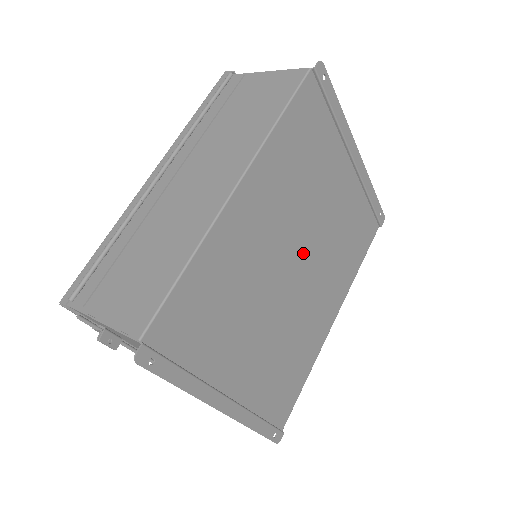
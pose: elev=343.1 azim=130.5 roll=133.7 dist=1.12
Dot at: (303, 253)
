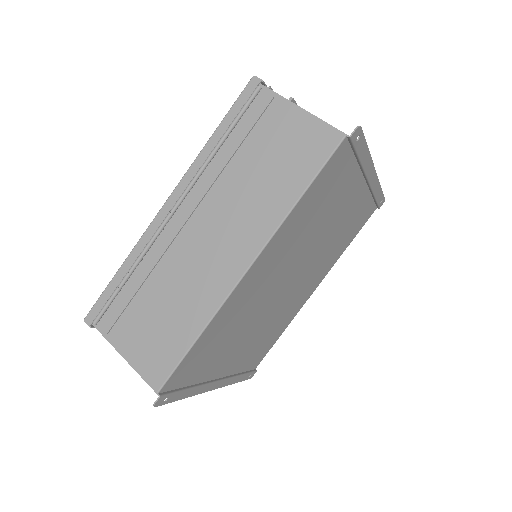
Dot at: (299, 270)
